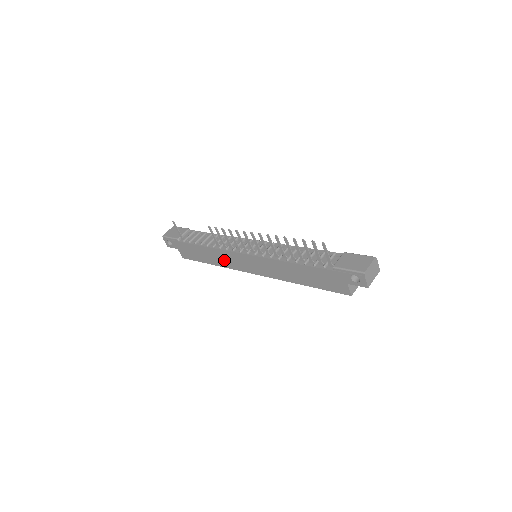
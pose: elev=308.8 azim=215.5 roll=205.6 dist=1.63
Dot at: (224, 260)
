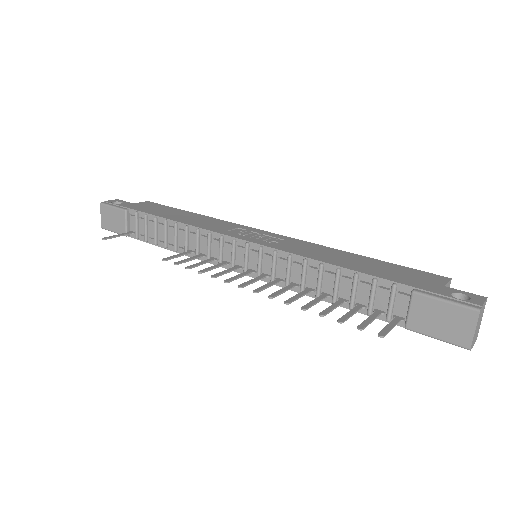
Dot at: occluded
